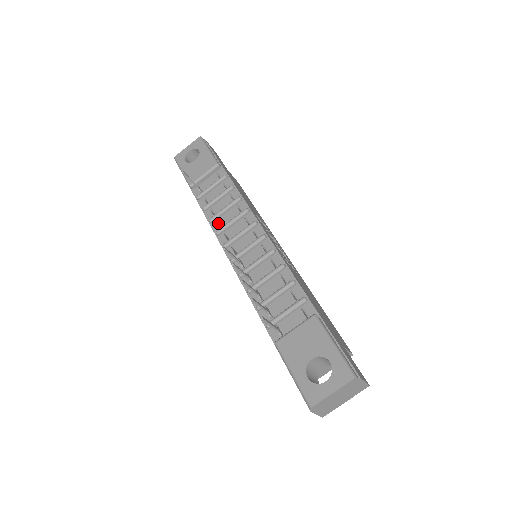
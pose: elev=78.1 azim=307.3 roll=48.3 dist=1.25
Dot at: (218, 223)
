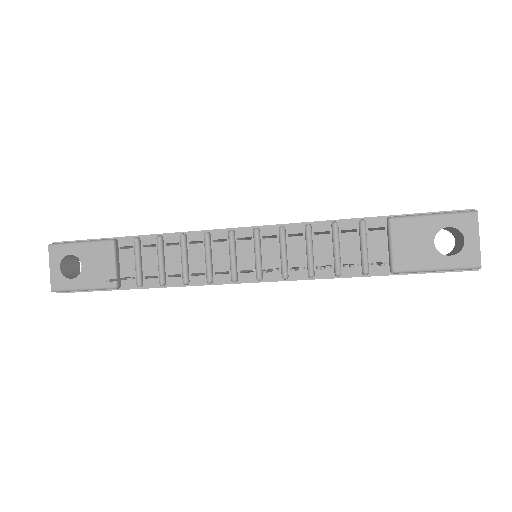
Dot at: (194, 276)
